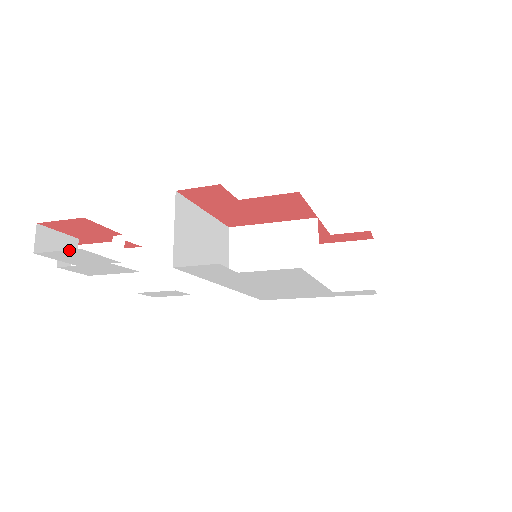
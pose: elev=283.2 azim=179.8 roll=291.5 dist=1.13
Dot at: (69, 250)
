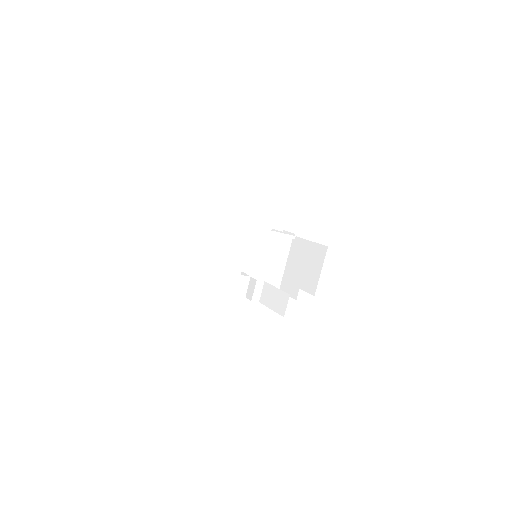
Dot at: occluded
